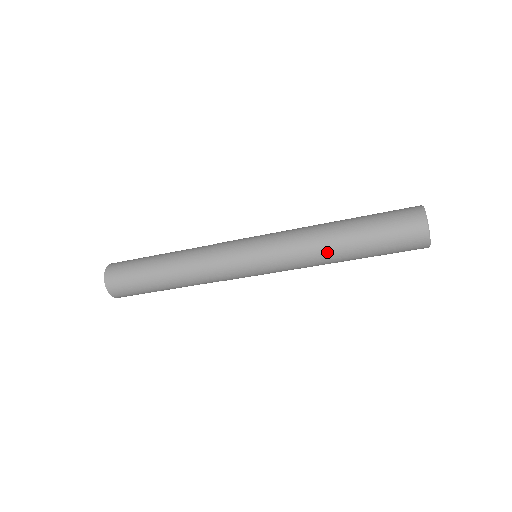
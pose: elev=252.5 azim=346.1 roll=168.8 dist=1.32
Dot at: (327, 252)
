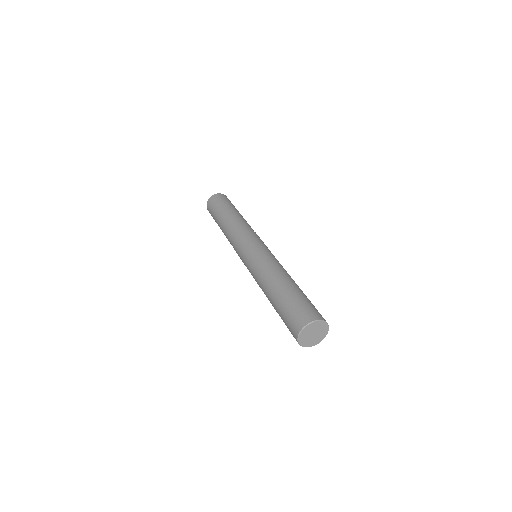
Dot at: (265, 286)
